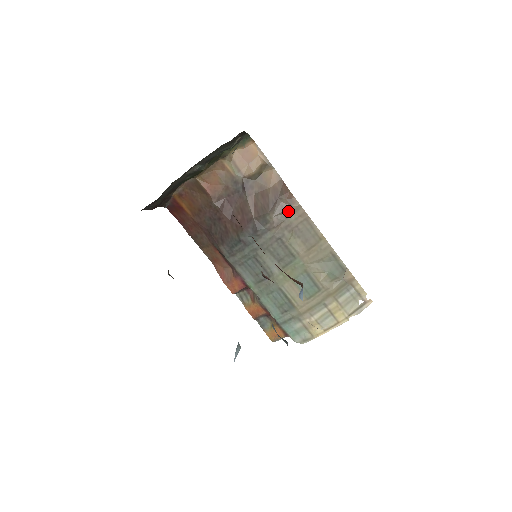
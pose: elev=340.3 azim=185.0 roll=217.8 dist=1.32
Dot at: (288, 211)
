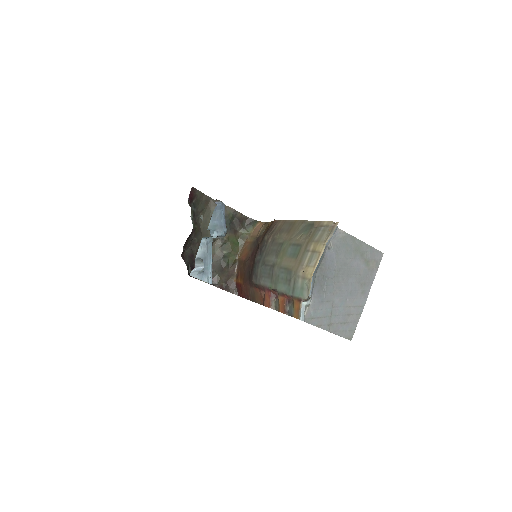
Dot at: (275, 227)
